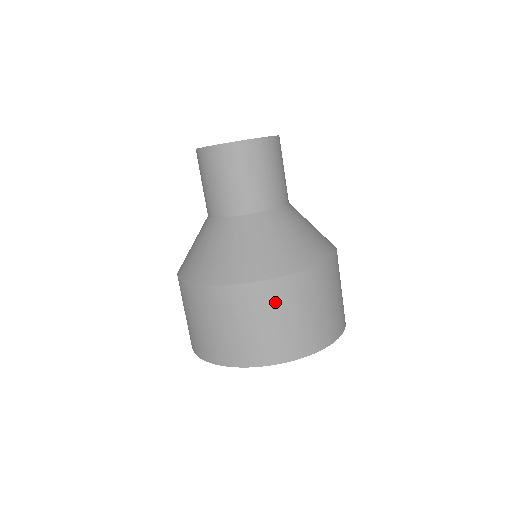
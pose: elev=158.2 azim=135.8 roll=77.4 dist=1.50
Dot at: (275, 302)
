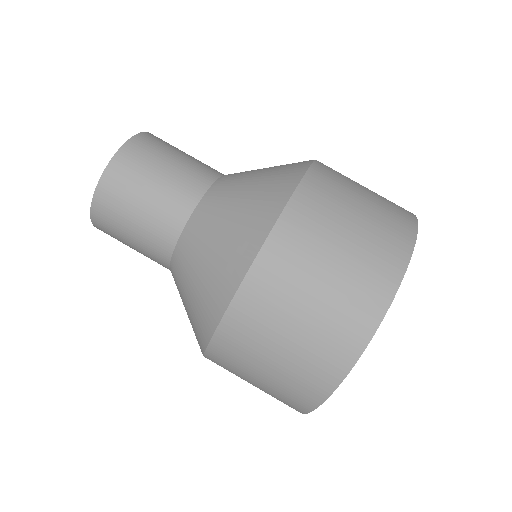
Dot at: (341, 176)
